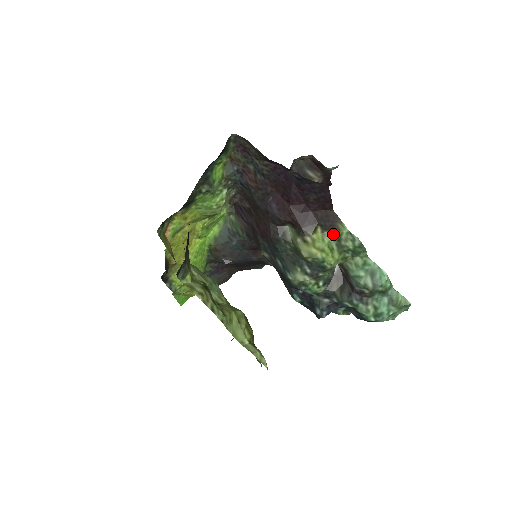
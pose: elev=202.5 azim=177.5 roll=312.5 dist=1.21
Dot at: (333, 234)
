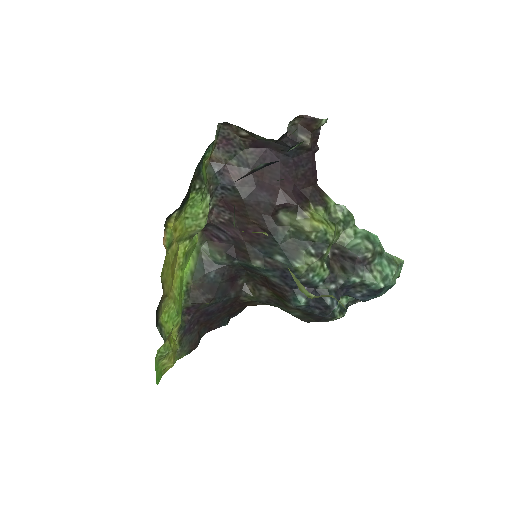
Dot at: (324, 207)
